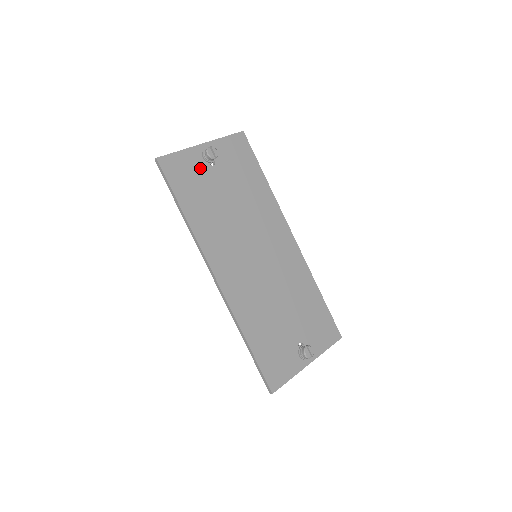
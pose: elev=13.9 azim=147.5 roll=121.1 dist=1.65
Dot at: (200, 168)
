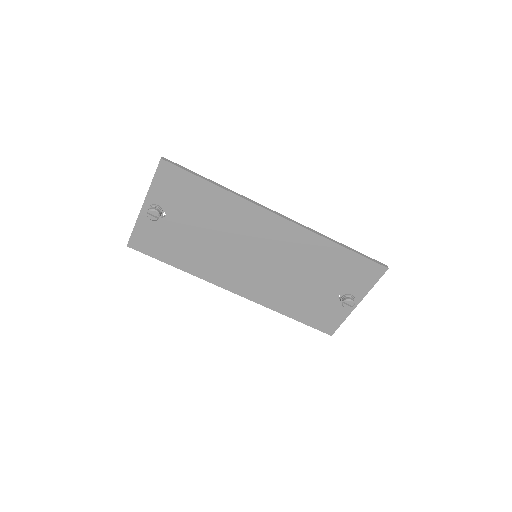
Dot at: (158, 227)
